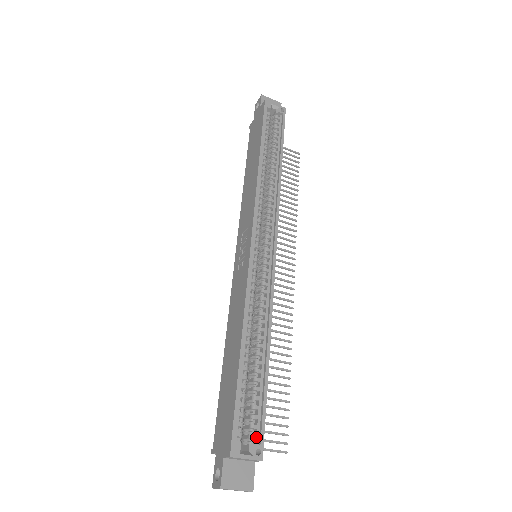
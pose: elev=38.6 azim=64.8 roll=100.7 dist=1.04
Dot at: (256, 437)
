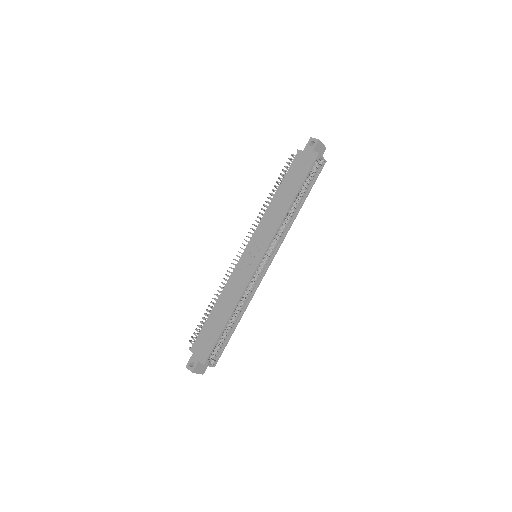
Dot at: (216, 357)
